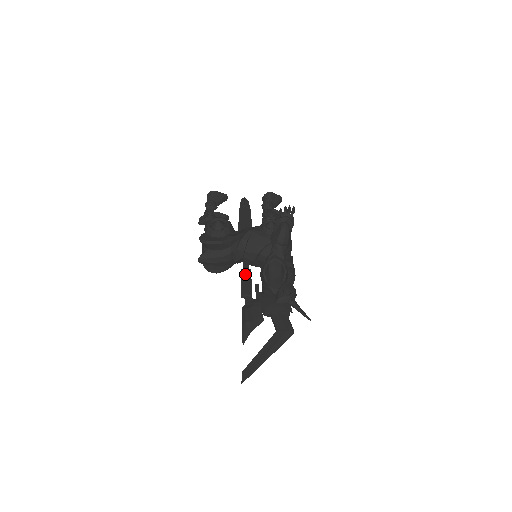
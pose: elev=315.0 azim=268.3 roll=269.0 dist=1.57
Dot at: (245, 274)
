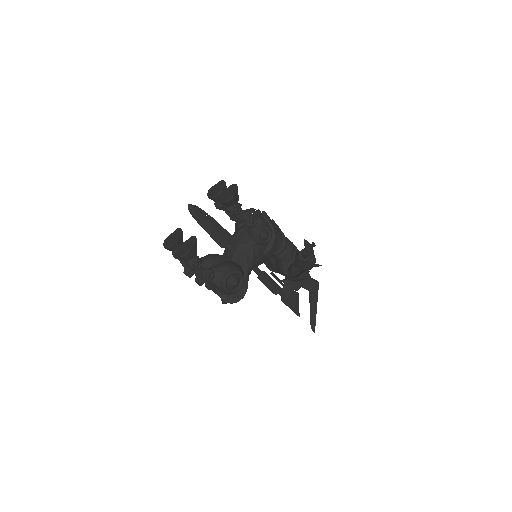
Dot at: (266, 281)
